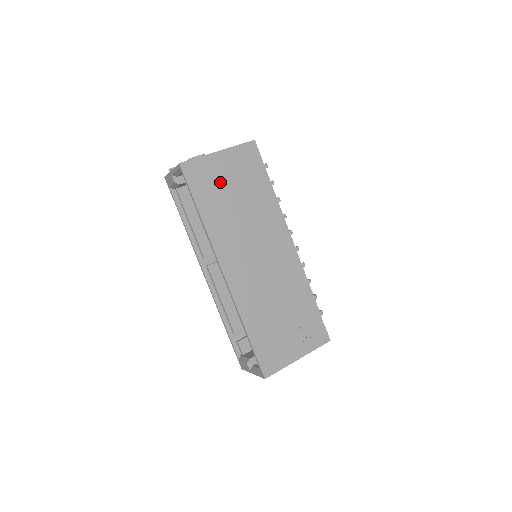
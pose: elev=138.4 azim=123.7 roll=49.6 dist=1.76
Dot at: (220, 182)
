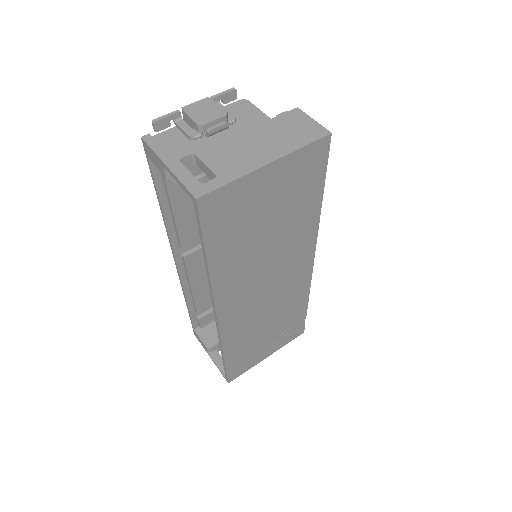
Dot at: (253, 212)
